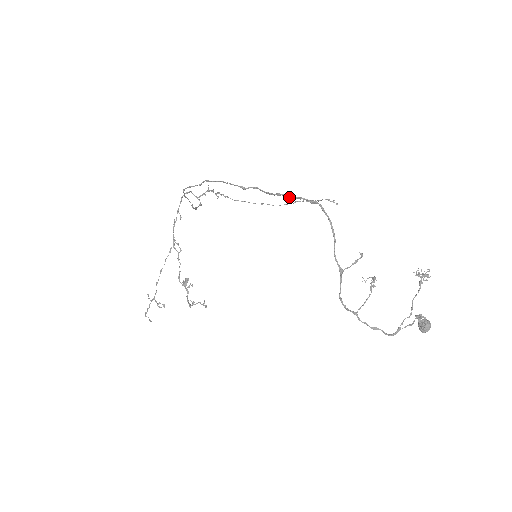
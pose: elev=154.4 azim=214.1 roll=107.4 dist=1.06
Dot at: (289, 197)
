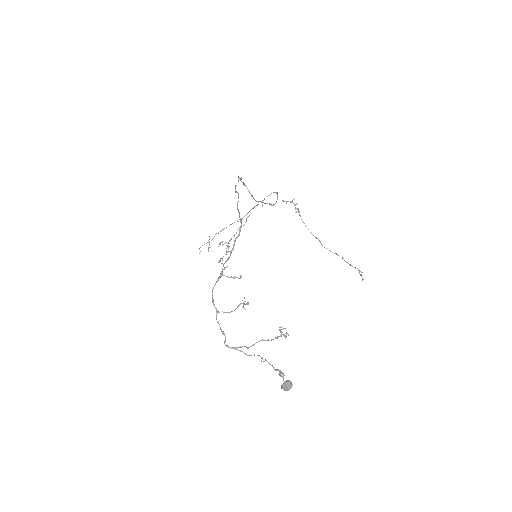
Dot at: (238, 210)
